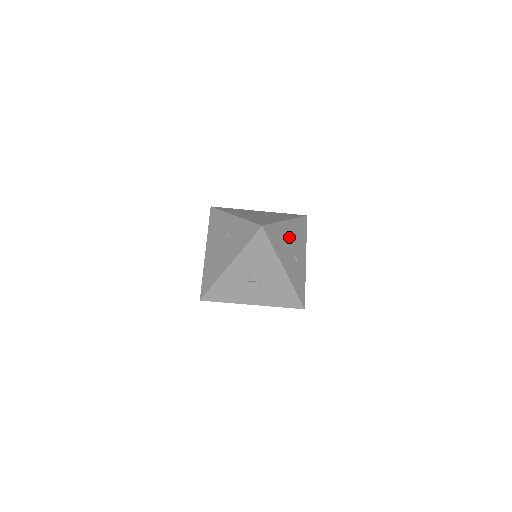
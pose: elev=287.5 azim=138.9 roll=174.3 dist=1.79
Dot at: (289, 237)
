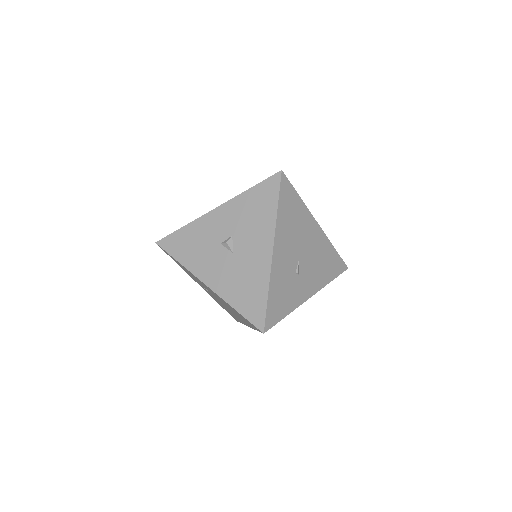
Dot at: (307, 240)
